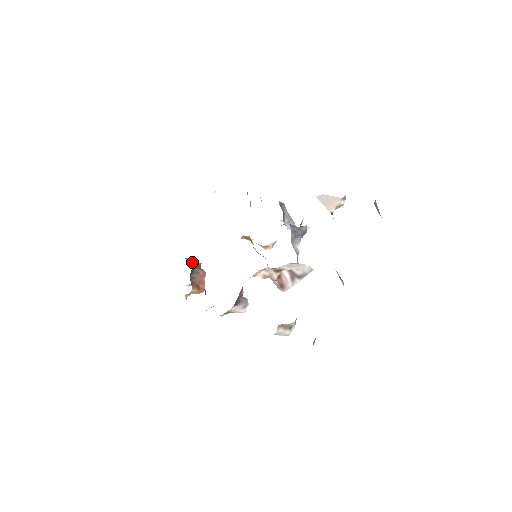
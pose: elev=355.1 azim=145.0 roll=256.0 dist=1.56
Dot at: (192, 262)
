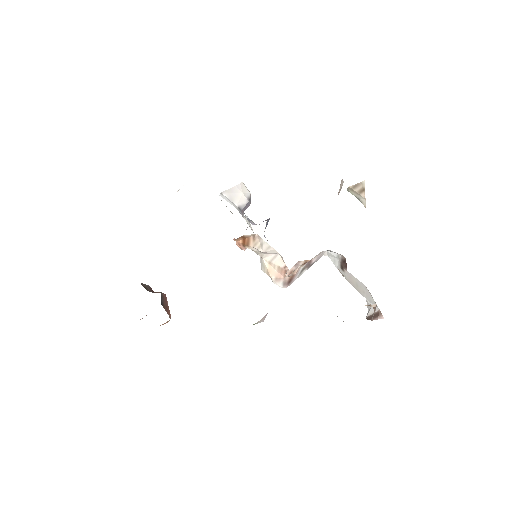
Dot at: (146, 286)
